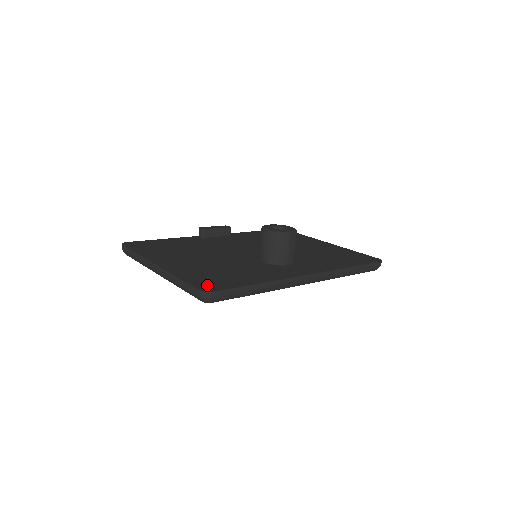
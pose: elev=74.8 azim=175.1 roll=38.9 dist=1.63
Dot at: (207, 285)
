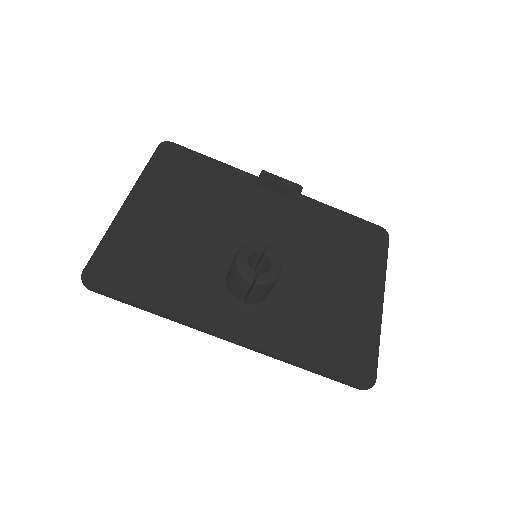
Dot at: (101, 271)
